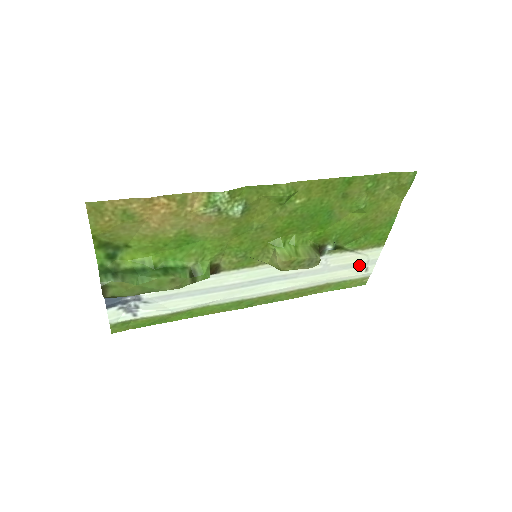
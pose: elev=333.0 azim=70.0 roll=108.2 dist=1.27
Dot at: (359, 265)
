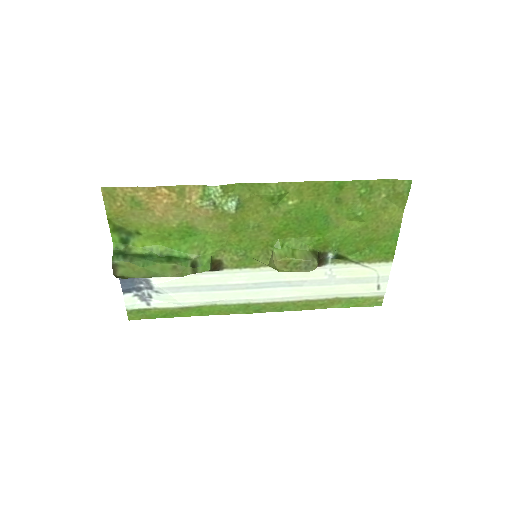
Dot at: (369, 281)
